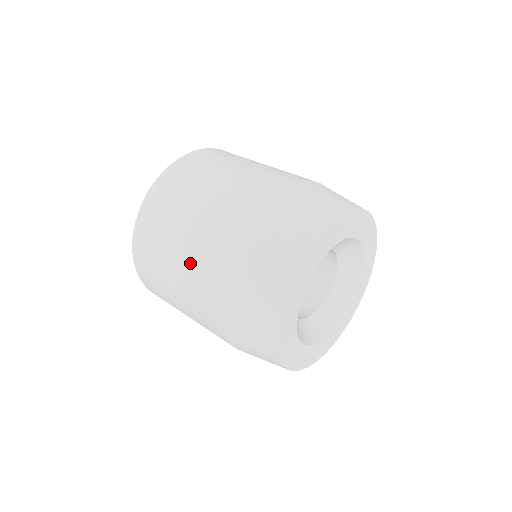
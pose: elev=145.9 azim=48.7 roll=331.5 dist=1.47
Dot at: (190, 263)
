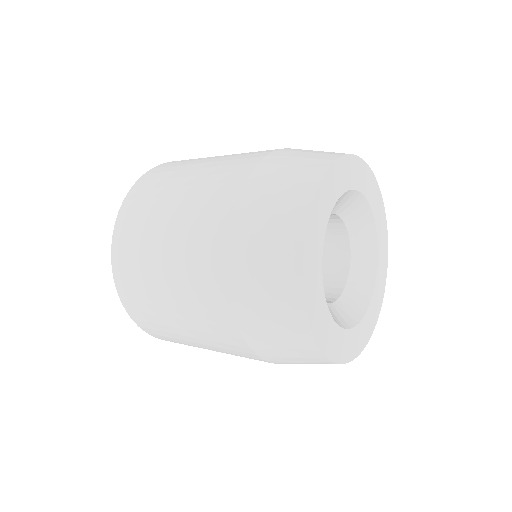
Dot at: (182, 268)
